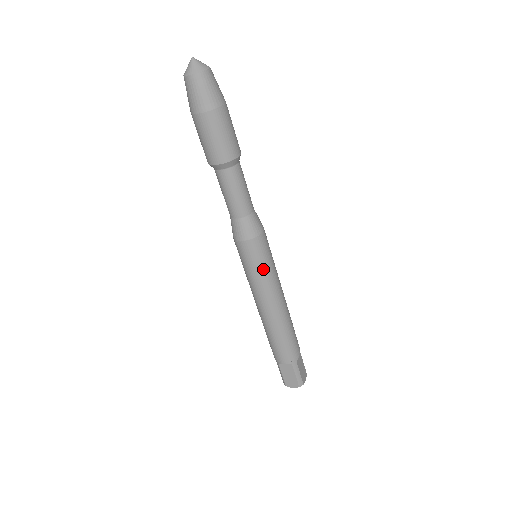
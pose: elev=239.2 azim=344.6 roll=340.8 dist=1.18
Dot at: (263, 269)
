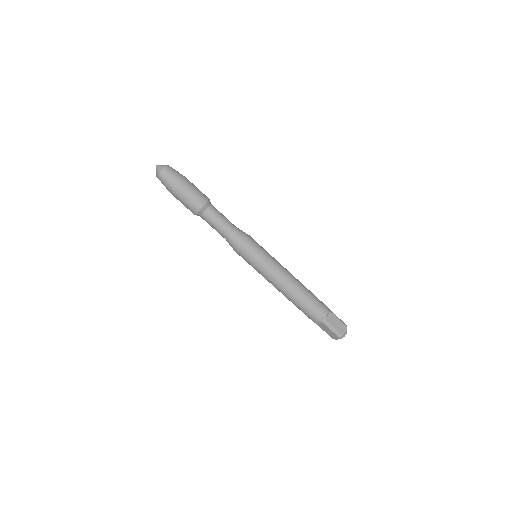
Dot at: (259, 264)
